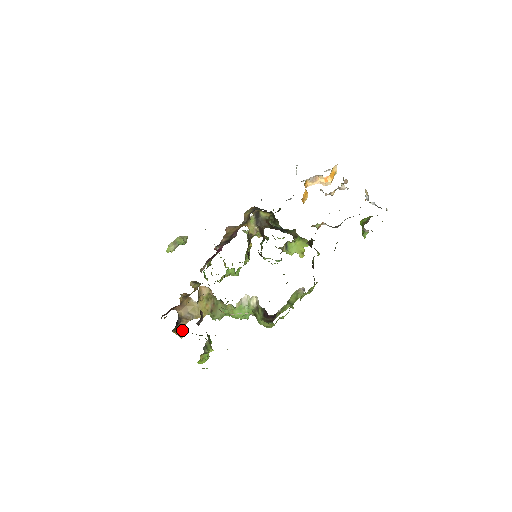
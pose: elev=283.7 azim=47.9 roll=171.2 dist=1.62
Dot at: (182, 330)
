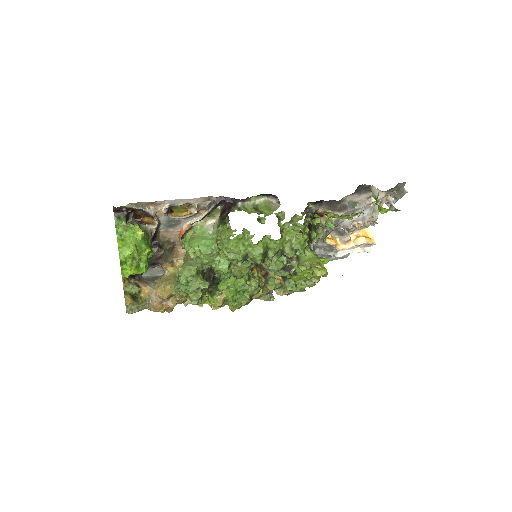
Dot at: (133, 297)
